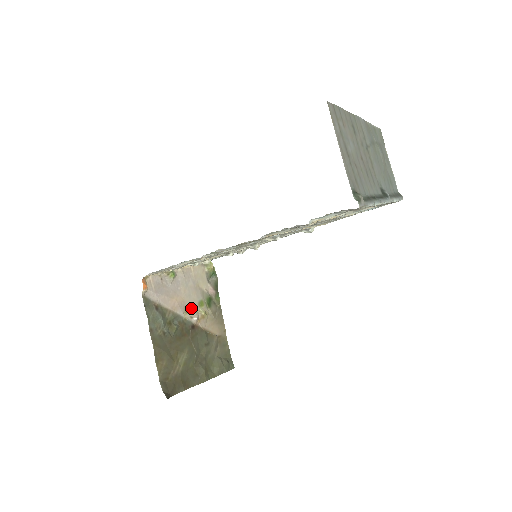
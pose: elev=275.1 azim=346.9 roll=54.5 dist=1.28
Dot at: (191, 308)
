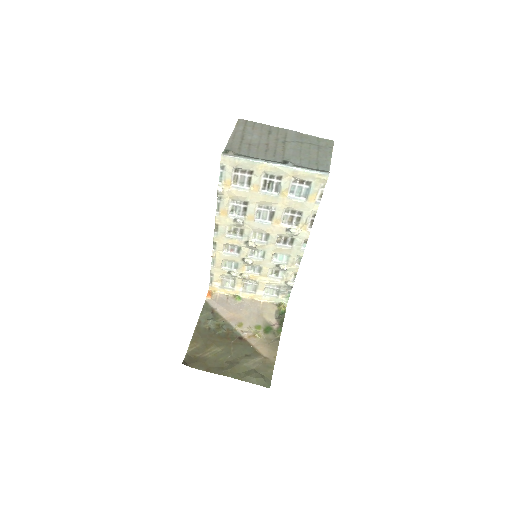
Dot at: (246, 326)
